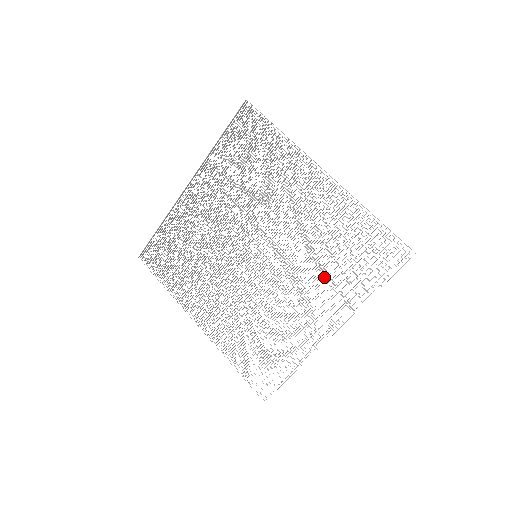
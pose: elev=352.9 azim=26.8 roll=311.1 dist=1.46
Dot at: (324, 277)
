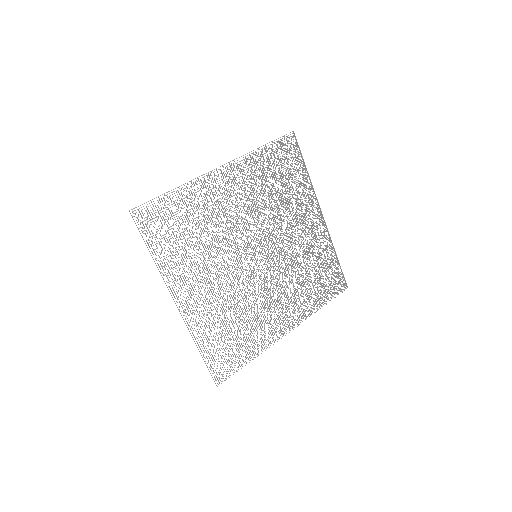
Dot at: occluded
